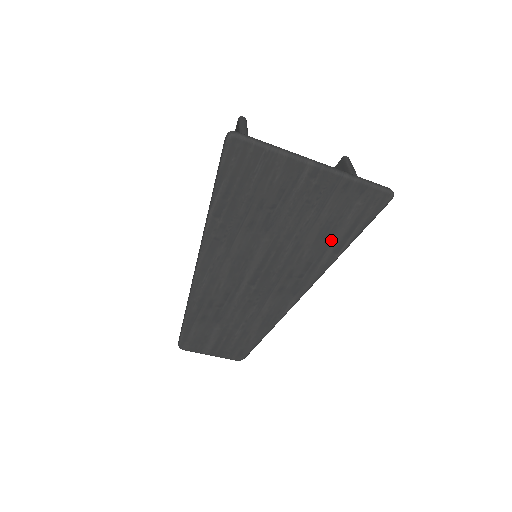
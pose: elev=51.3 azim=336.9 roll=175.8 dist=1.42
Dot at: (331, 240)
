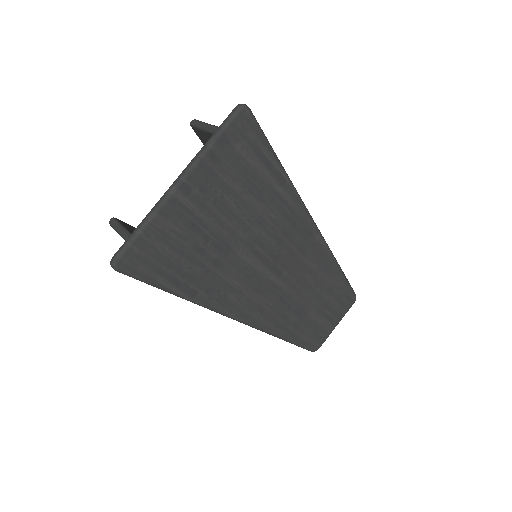
Dot at: (268, 185)
